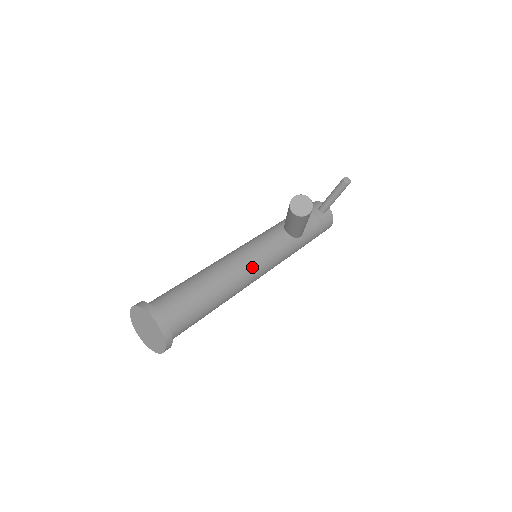
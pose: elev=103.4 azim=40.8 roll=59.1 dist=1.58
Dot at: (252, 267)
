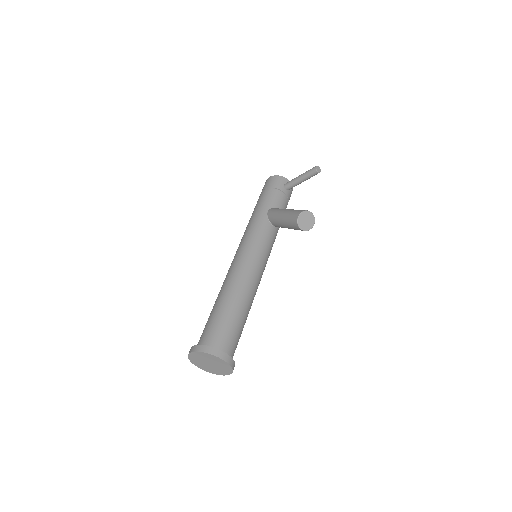
Dot at: (261, 272)
